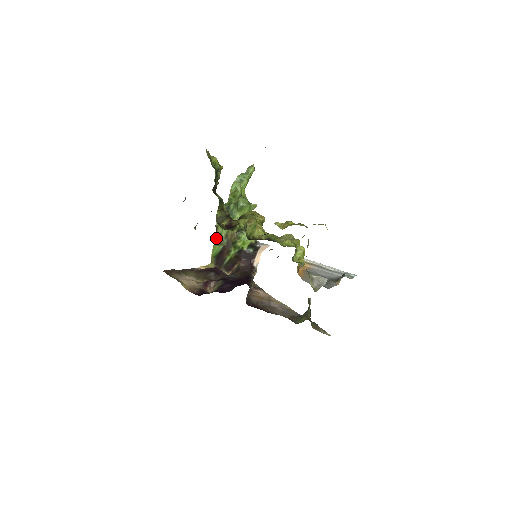
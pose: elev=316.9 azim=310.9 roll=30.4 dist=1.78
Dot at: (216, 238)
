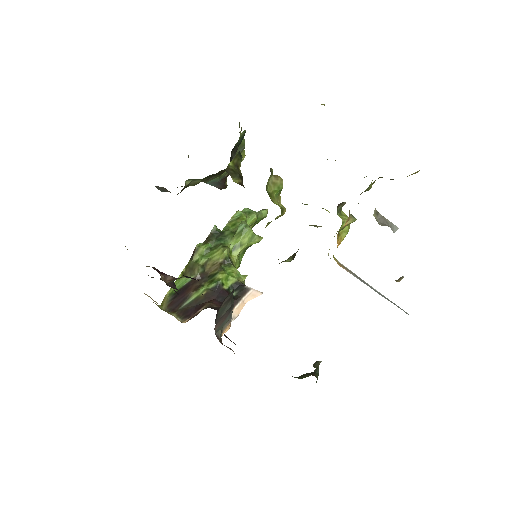
Dot at: (187, 267)
